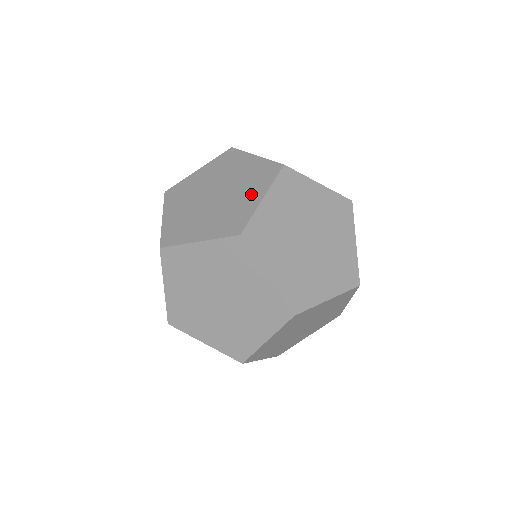
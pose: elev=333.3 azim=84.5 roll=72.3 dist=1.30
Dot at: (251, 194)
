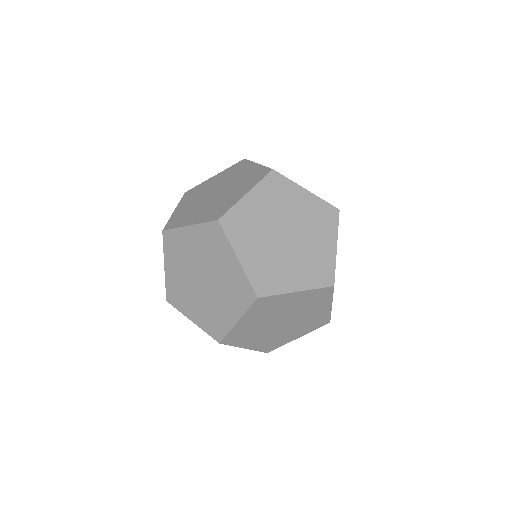
Dot at: (240, 191)
